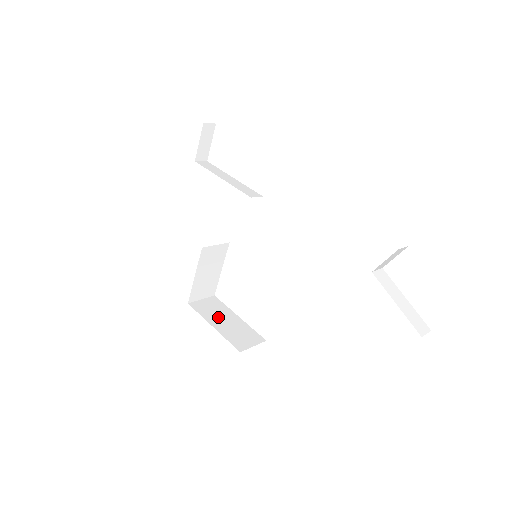
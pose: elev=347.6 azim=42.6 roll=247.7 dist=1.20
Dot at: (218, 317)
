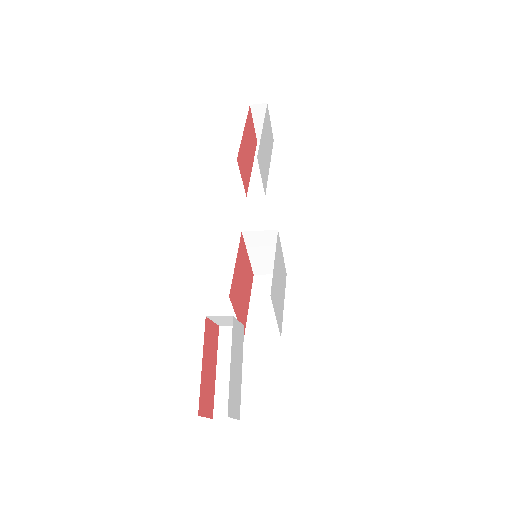
Dot at: (264, 297)
